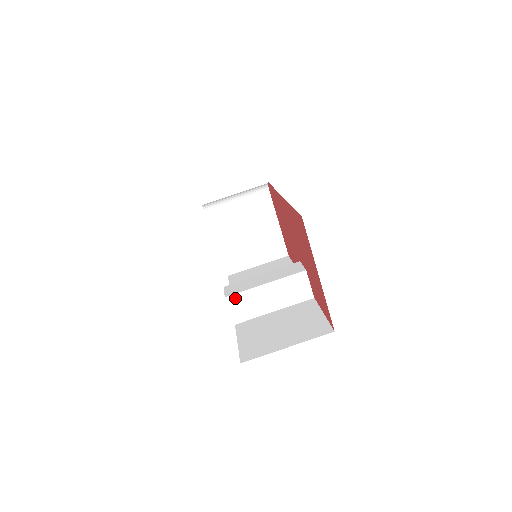
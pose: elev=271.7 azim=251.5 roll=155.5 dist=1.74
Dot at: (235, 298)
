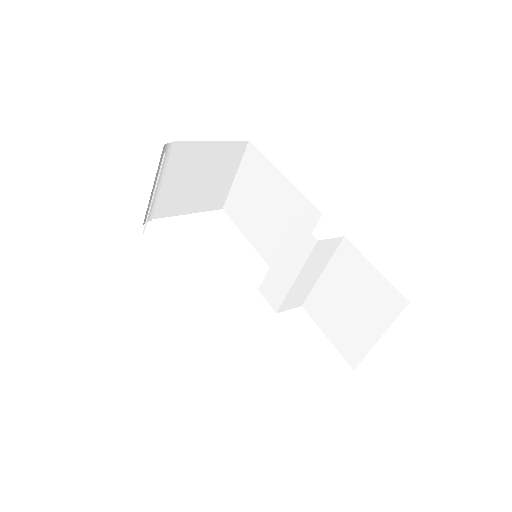
Dot at: (284, 305)
